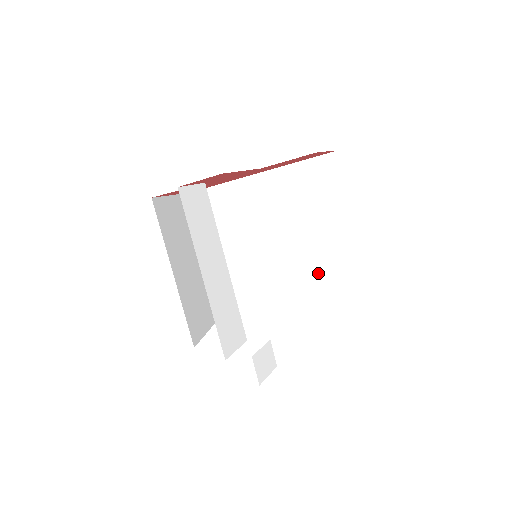
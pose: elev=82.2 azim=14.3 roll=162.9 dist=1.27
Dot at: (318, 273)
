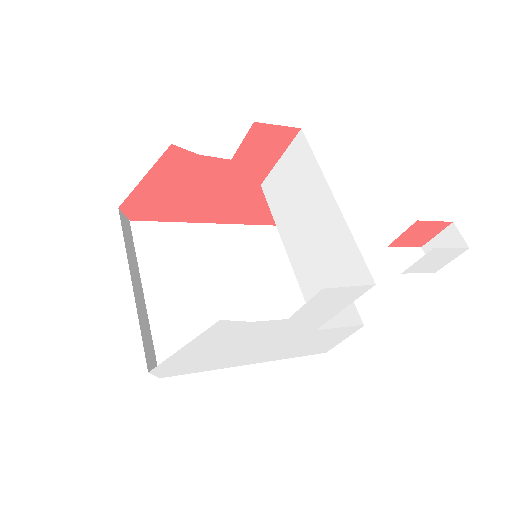
Dot at: occluded
